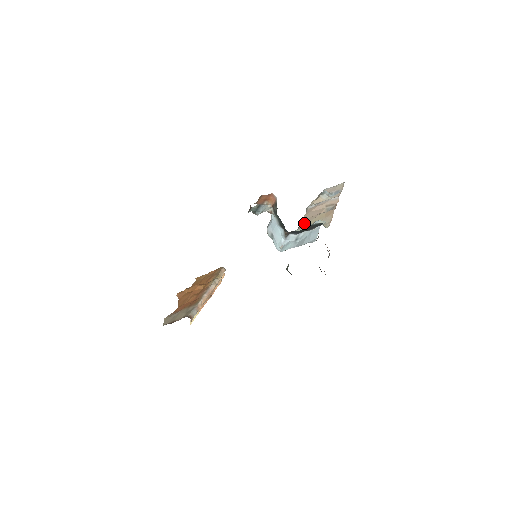
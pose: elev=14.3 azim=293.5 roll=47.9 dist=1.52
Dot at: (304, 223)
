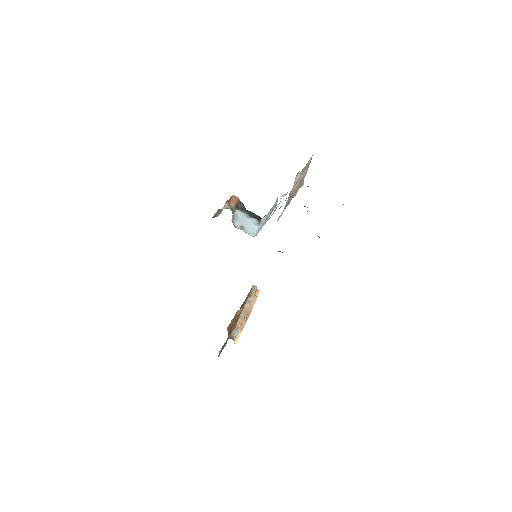
Dot at: (285, 207)
